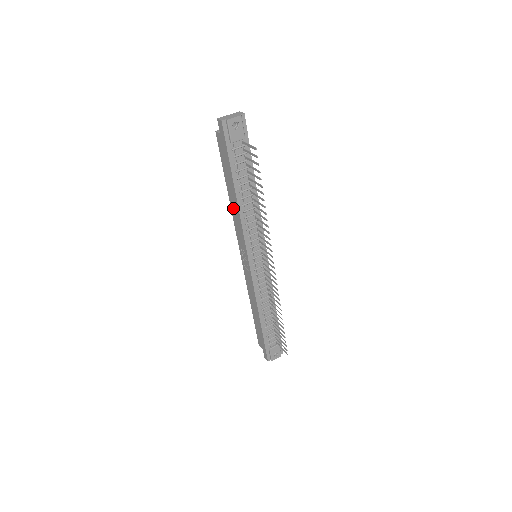
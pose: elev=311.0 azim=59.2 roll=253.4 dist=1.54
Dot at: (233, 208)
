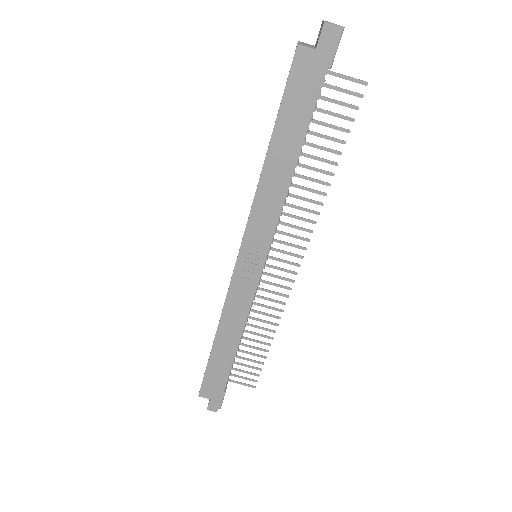
Dot at: (269, 181)
